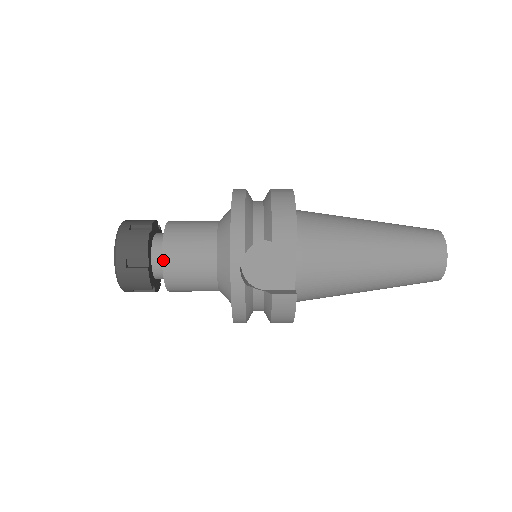
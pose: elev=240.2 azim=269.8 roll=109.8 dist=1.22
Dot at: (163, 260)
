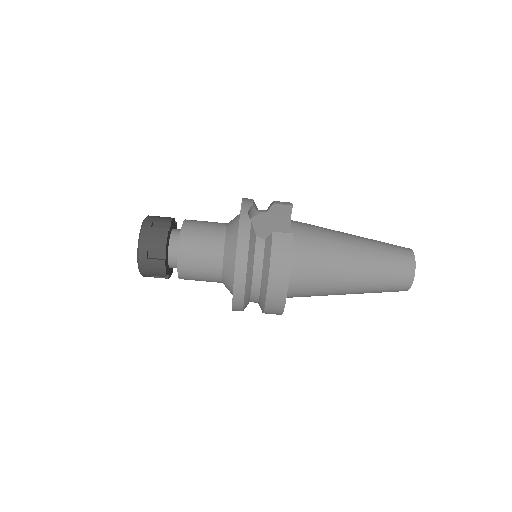
Dot at: (183, 226)
